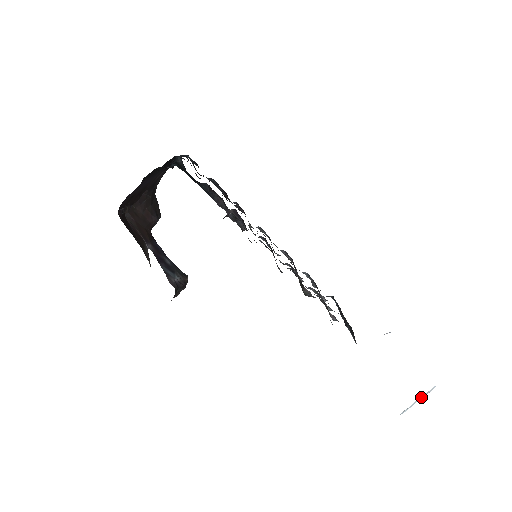
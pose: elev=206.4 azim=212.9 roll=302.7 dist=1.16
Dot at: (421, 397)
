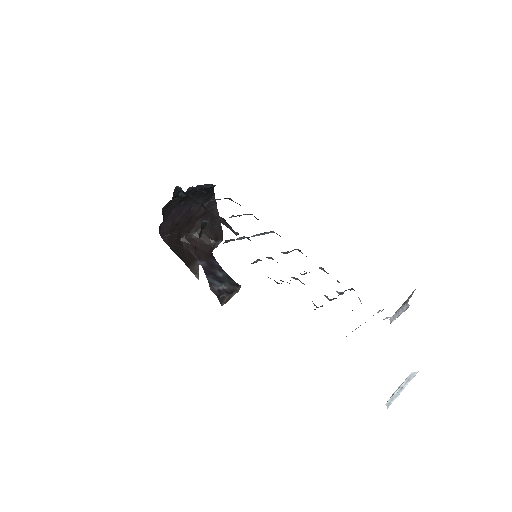
Dot at: (401, 385)
